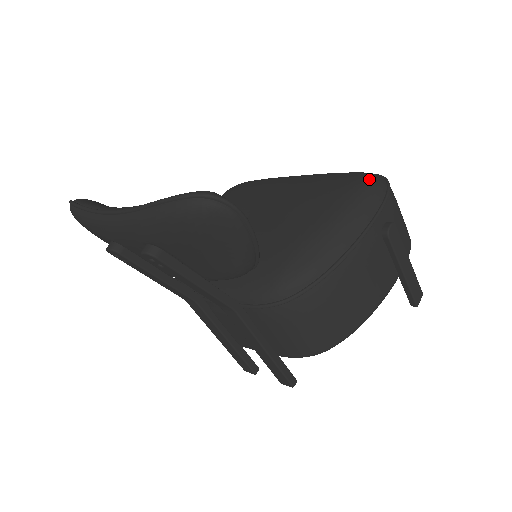
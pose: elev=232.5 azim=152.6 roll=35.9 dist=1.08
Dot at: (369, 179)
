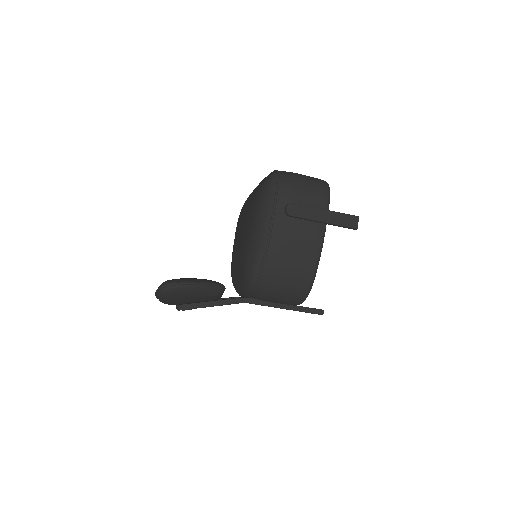
Dot at: (265, 185)
